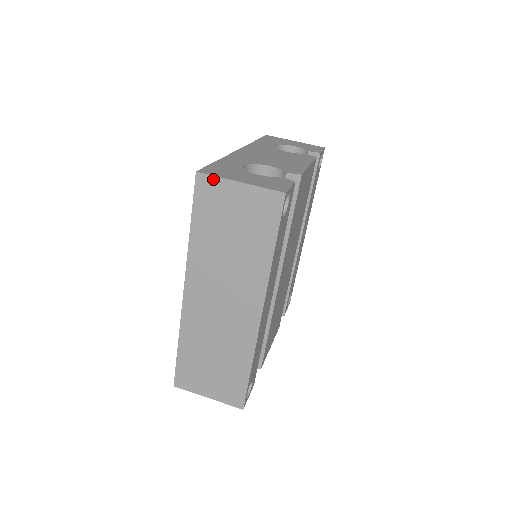
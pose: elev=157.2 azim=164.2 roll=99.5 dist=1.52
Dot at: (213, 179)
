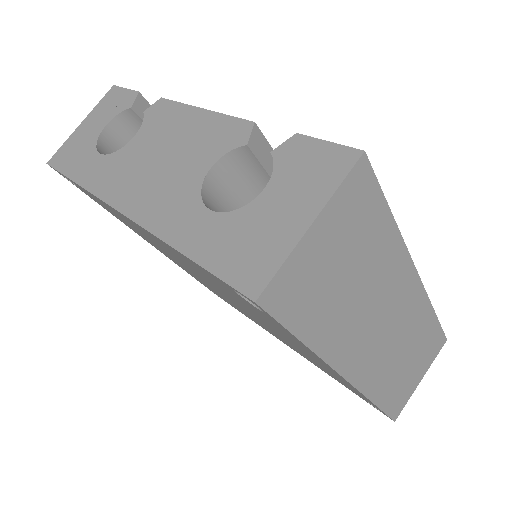
Dot at: (281, 274)
